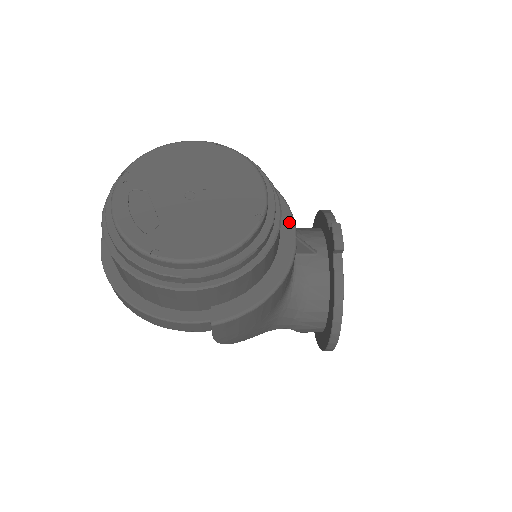
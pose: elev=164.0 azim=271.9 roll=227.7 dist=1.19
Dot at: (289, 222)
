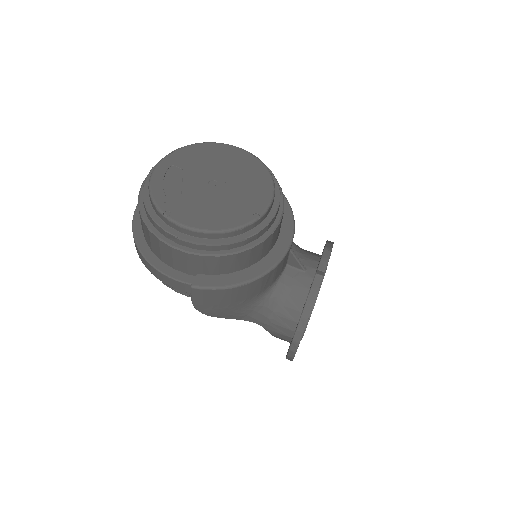
Dot at: (289, 235)
